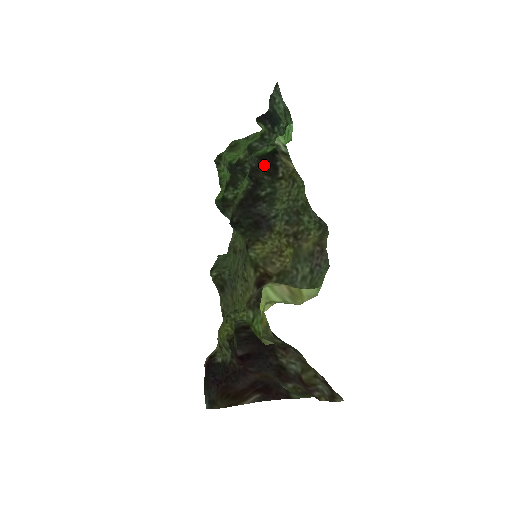
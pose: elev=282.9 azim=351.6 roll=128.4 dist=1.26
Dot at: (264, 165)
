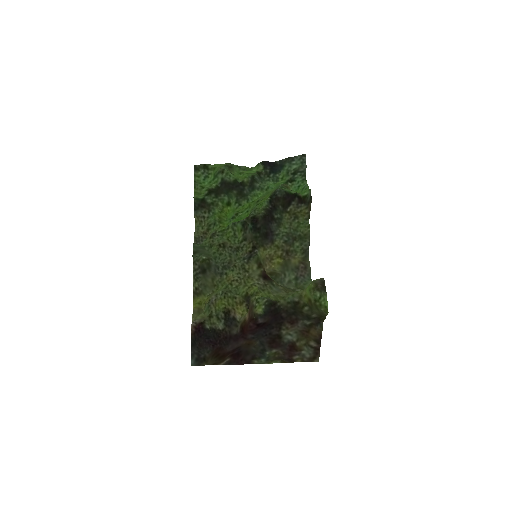
Dot at: (286, 199)
